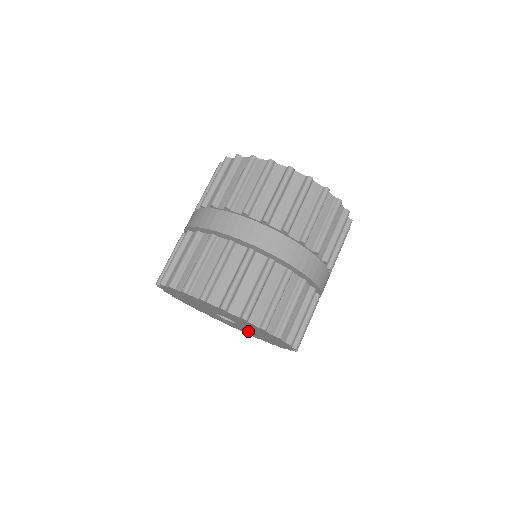
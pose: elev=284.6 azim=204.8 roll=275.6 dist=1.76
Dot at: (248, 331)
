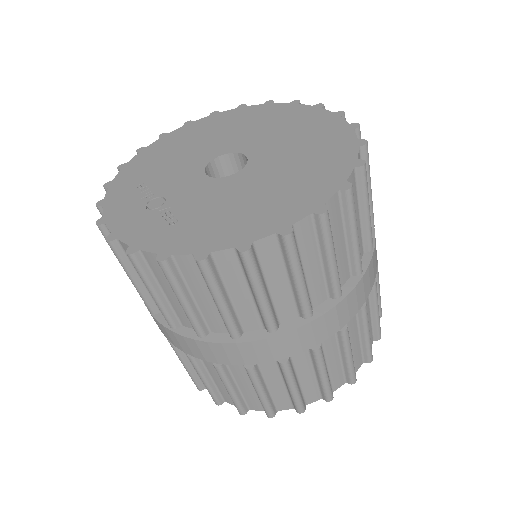
Dot at: occluded
